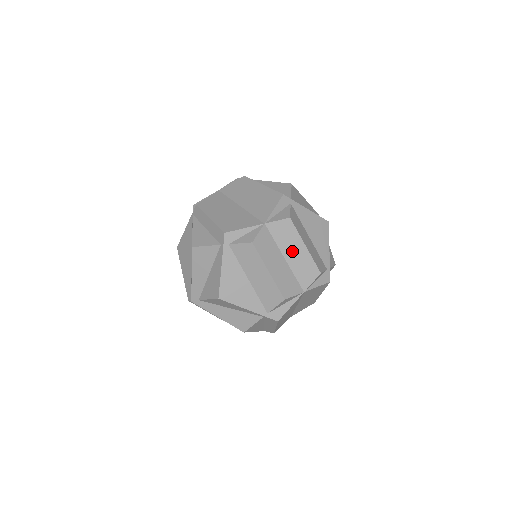
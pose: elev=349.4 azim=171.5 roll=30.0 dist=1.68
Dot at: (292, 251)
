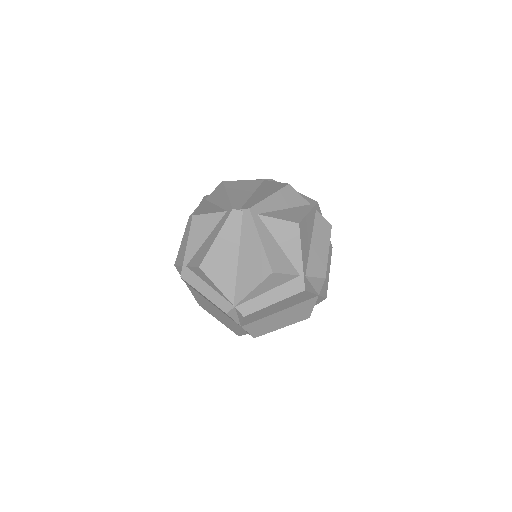
Dot at: occluded
